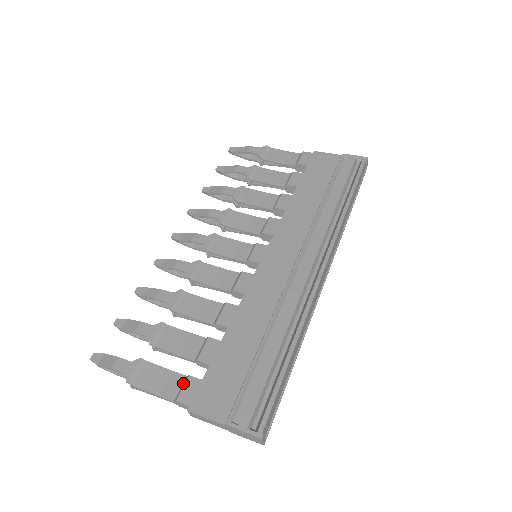
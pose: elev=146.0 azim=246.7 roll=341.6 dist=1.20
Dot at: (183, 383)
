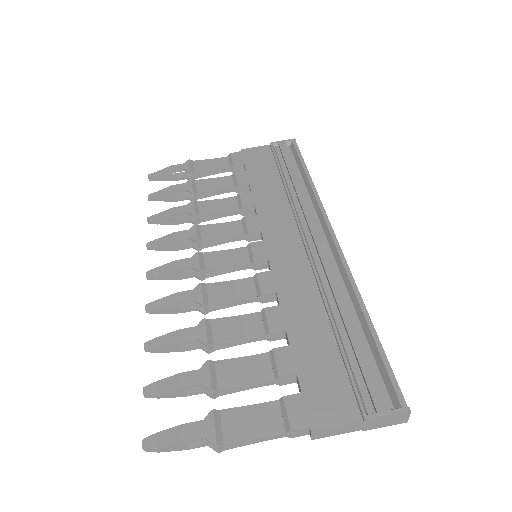
Dot at: (282, 408)
